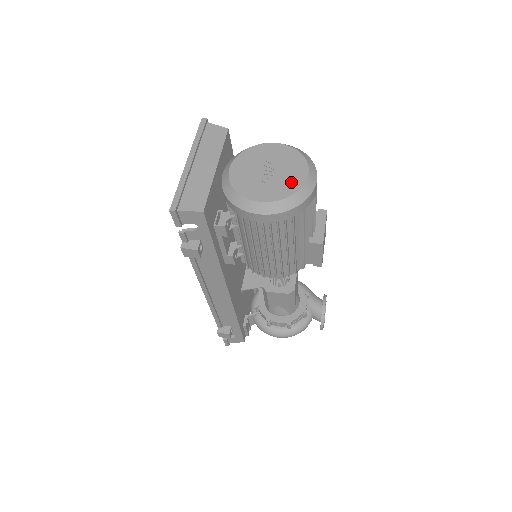
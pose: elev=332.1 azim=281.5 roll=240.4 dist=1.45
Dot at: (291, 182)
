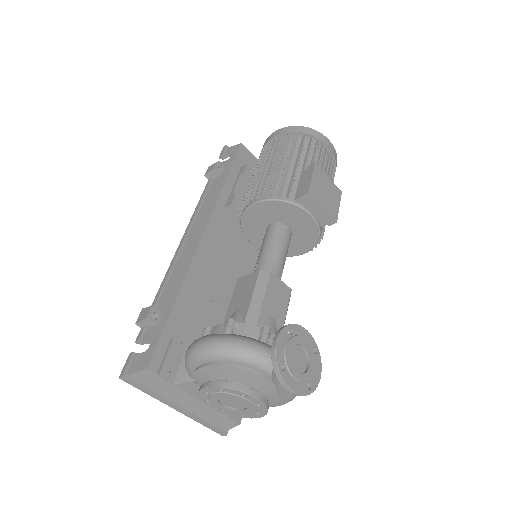
Dot at: occluded
